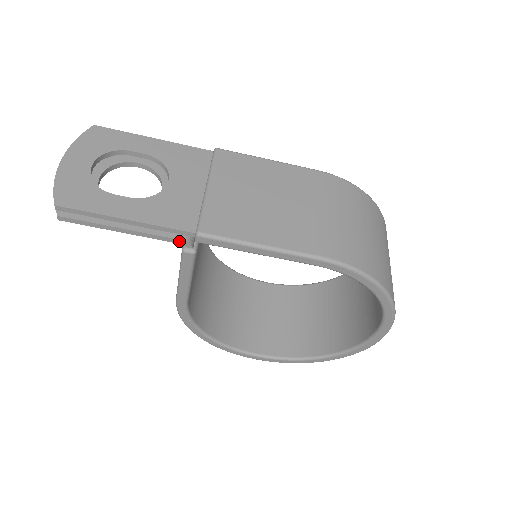
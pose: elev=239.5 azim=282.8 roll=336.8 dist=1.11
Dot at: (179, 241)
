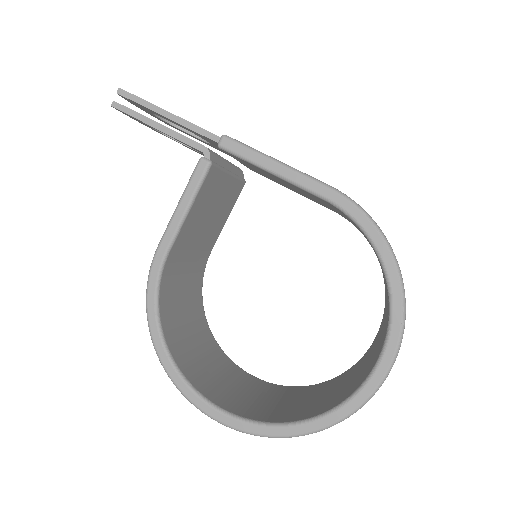
Dot at: (202, 147)
